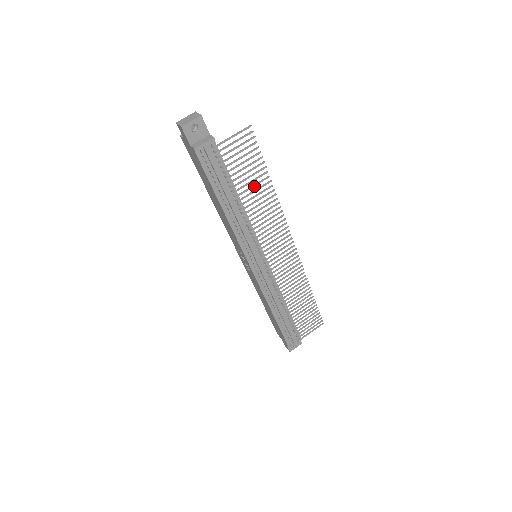
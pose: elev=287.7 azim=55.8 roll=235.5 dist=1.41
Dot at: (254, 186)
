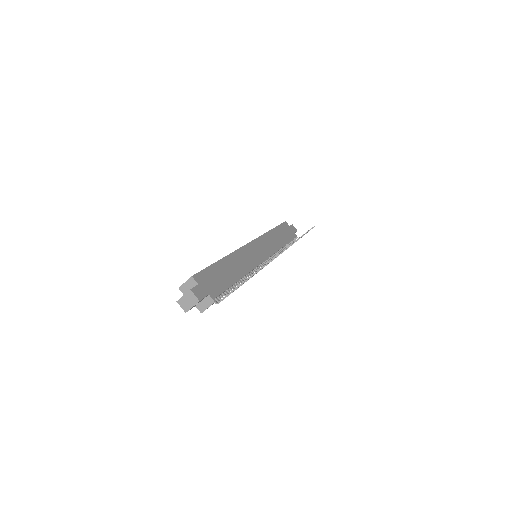
Dot at: (252, 276)
